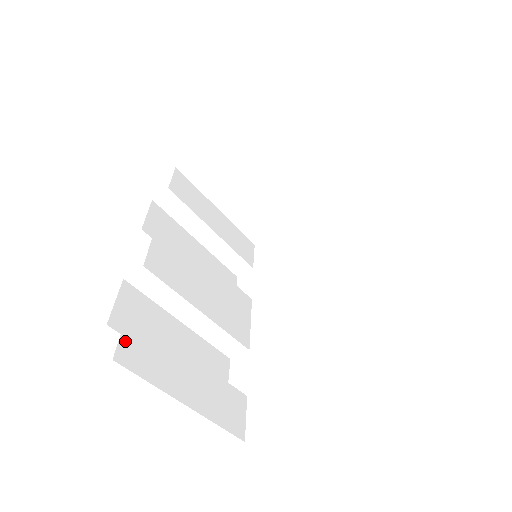
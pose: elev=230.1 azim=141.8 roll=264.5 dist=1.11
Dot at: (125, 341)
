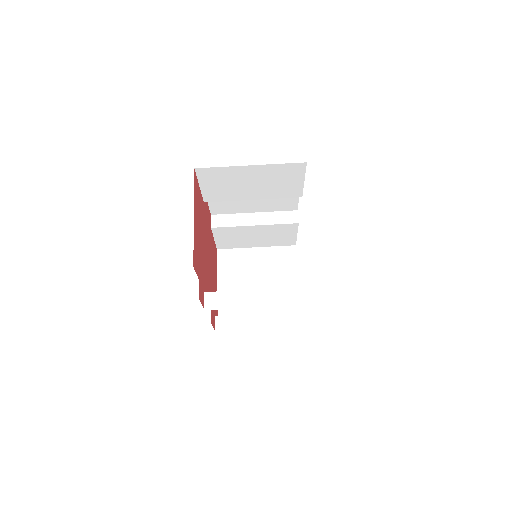
Dot at: occluded
